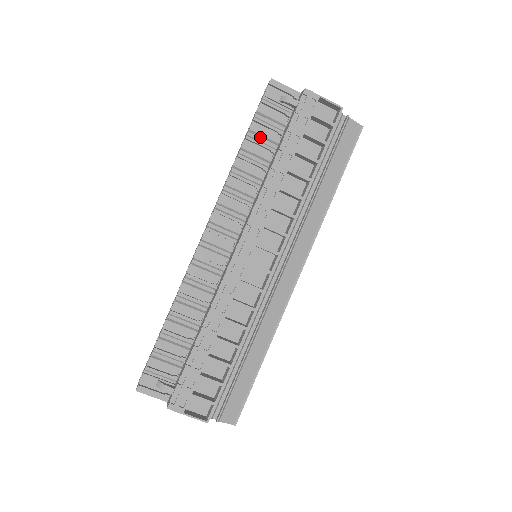
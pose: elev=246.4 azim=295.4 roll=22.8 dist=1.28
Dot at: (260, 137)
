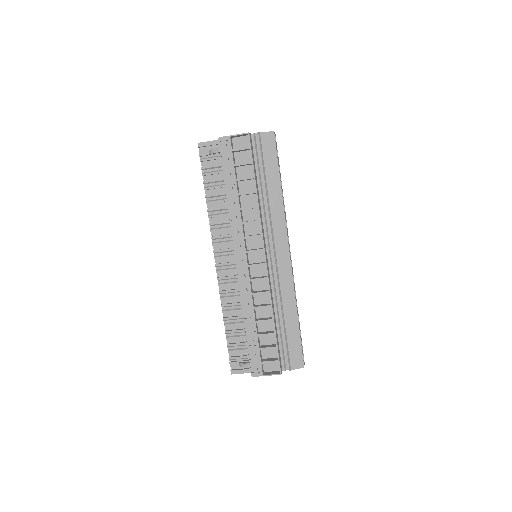
Dot at: (213, 183)
